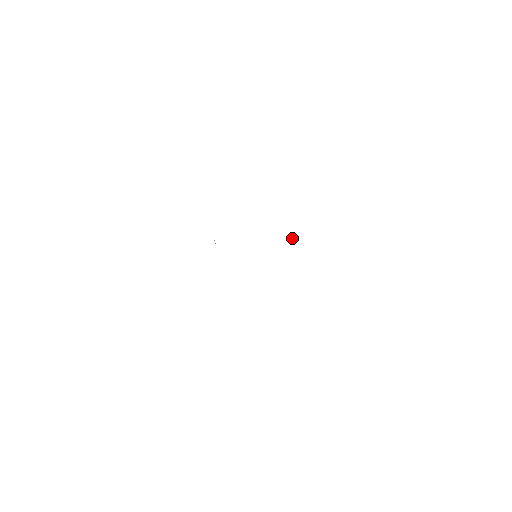
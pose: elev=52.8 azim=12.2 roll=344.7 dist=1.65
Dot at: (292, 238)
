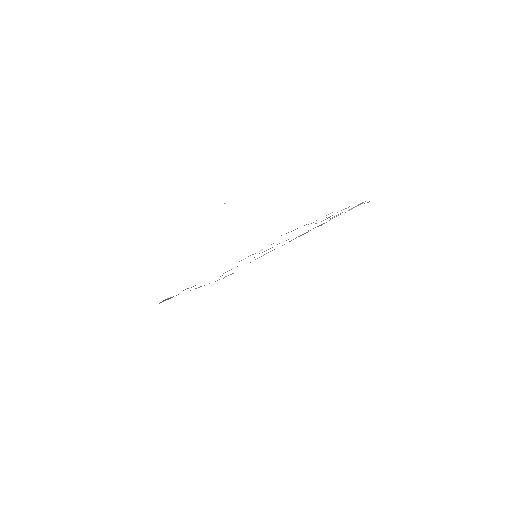
Dot at: occluded
